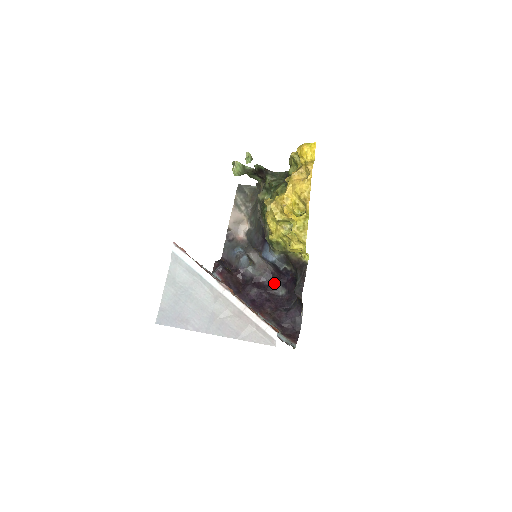
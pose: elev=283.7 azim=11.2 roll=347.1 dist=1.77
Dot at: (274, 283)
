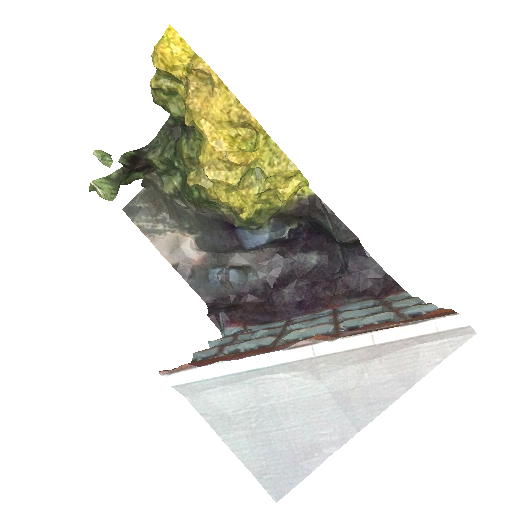
Dot at: (294, 260)
